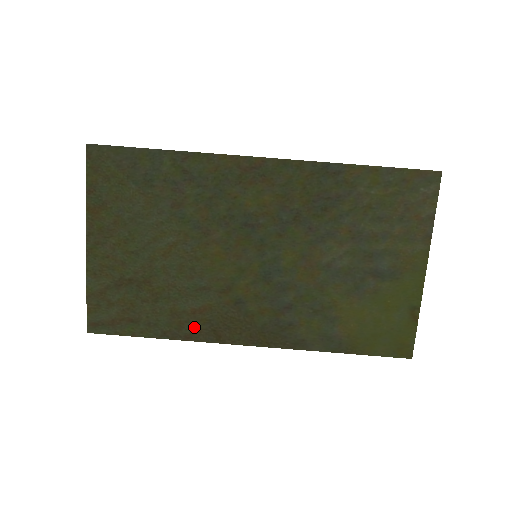
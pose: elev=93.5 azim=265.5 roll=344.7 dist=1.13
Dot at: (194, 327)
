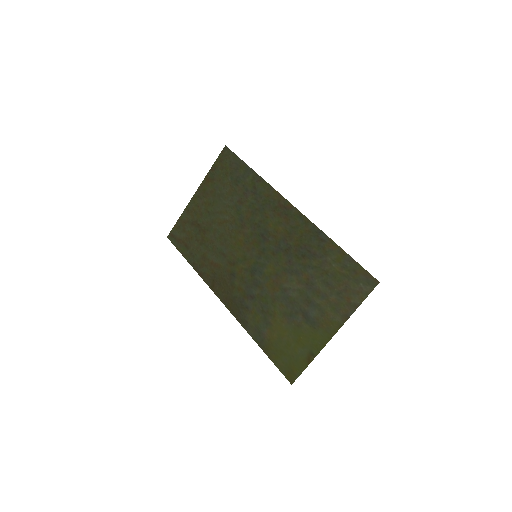
Dot at: (207, 271)
